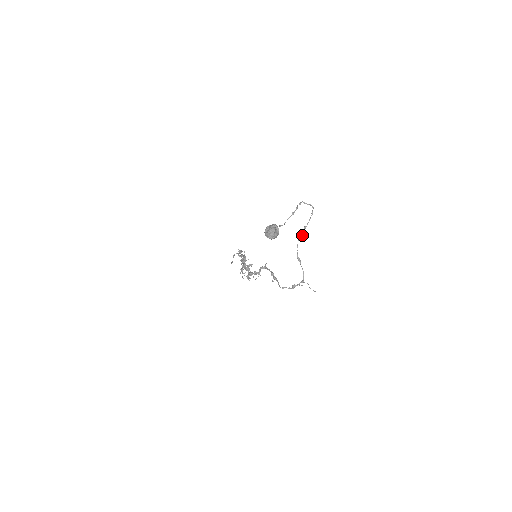
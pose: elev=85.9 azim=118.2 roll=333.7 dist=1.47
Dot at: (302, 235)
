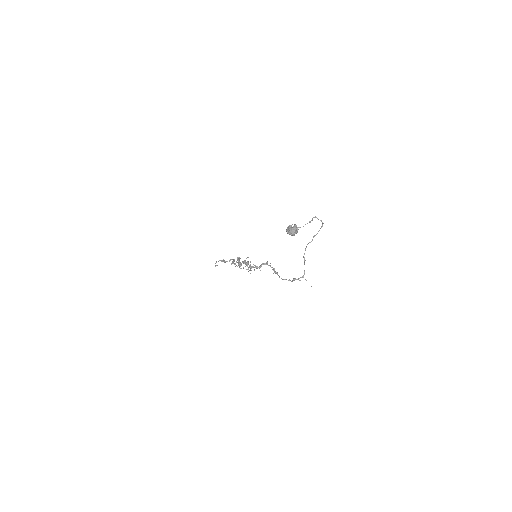
Dot at: (312, 240)
